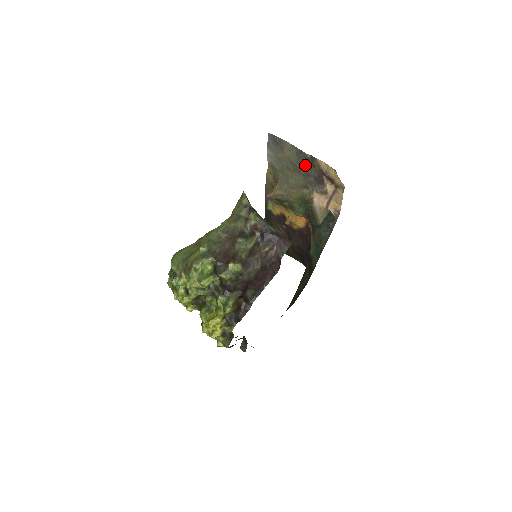
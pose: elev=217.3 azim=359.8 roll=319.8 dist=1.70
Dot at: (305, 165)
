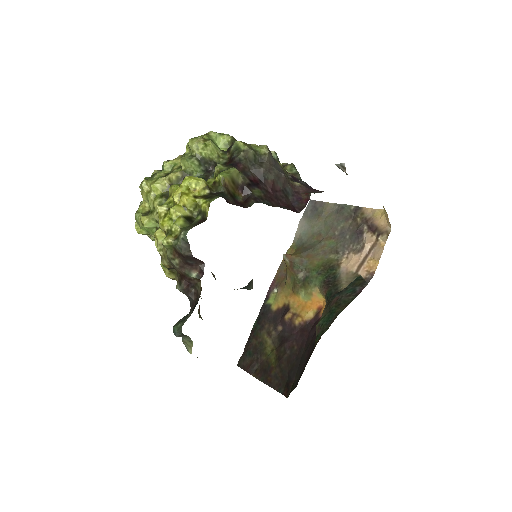
Dot at: (344, 221)
